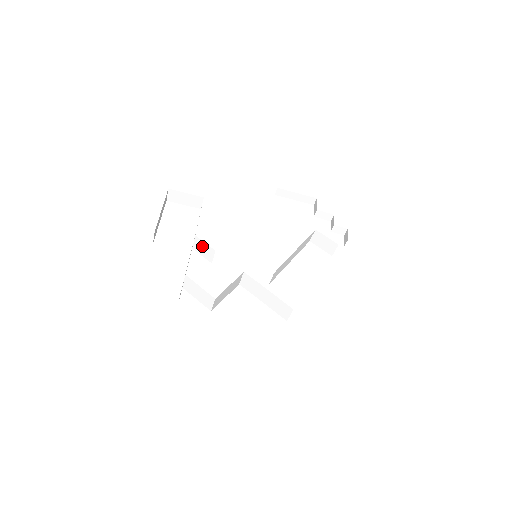
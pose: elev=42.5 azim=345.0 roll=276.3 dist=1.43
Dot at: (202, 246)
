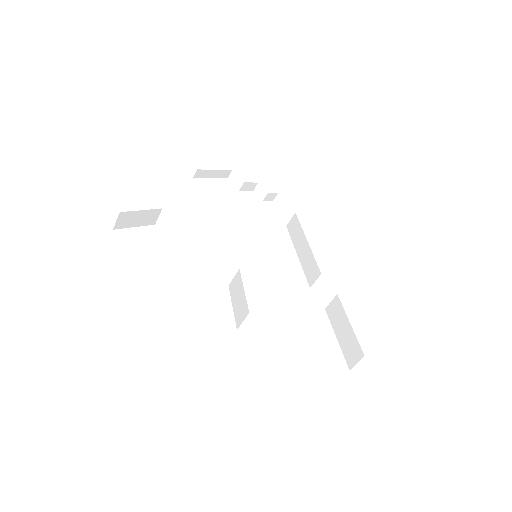
Dot at: (217, 270)
